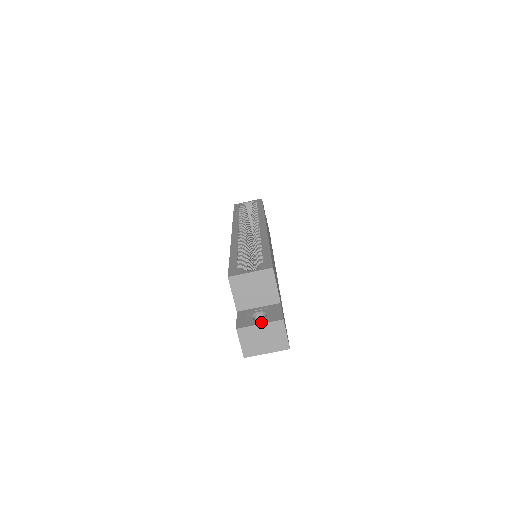
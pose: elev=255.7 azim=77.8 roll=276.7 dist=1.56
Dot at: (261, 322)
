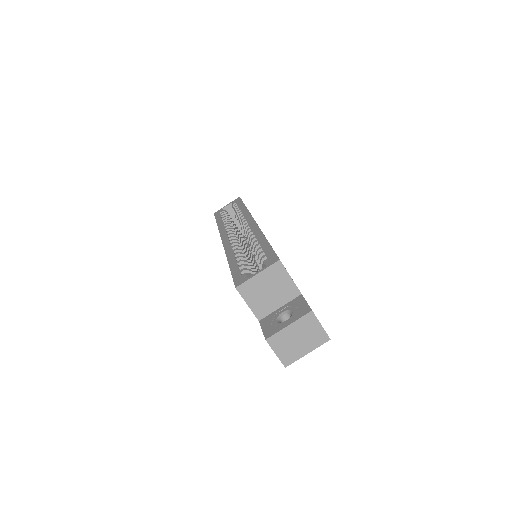
Dot at: (289, 322)
